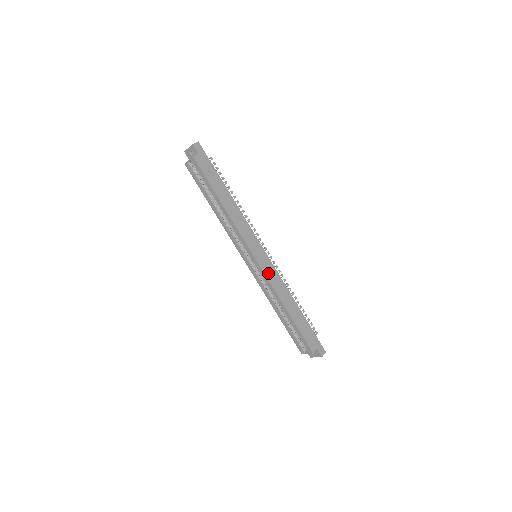
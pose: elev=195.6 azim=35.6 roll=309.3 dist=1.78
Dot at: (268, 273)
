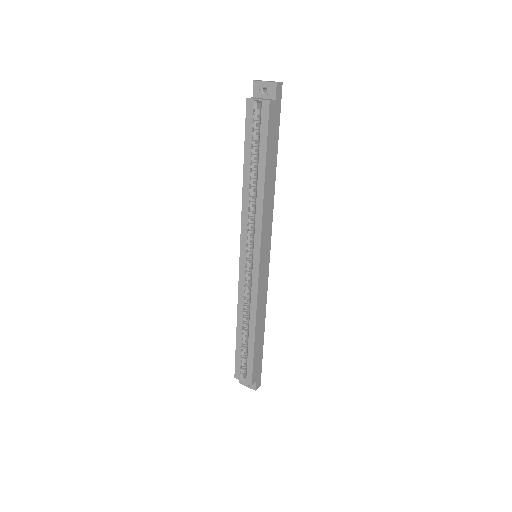
Dot at: (261, 284)
